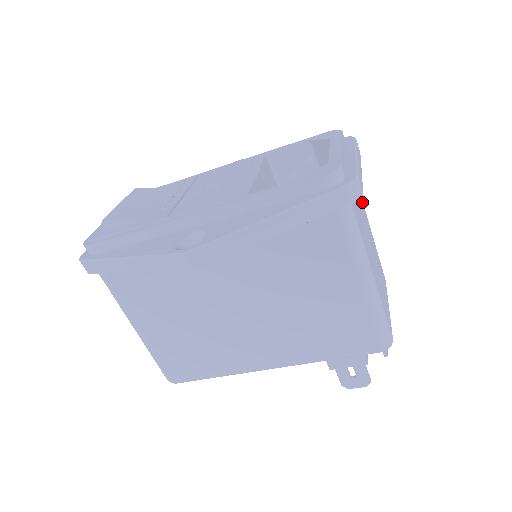
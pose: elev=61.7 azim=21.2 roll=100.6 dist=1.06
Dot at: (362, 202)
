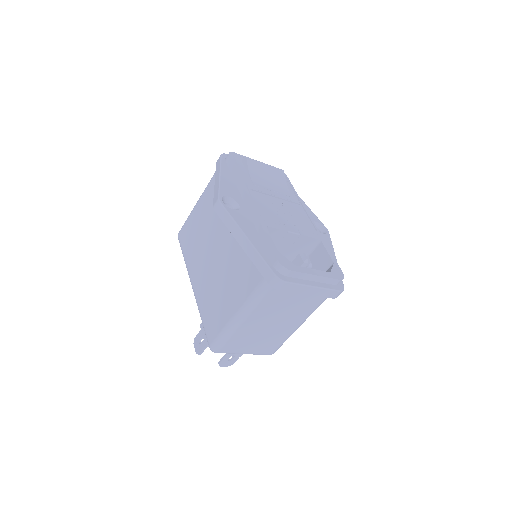
Dot at: (307, 313)
